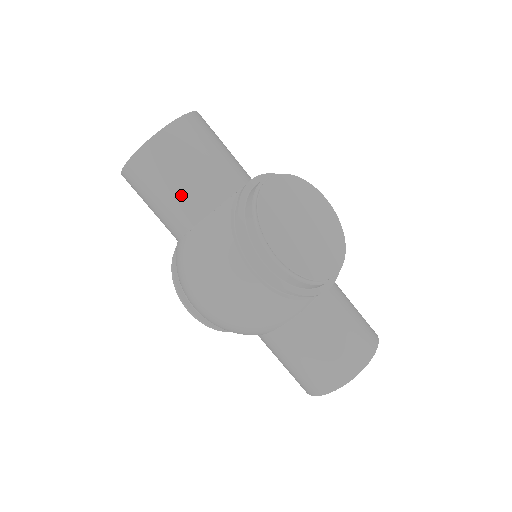
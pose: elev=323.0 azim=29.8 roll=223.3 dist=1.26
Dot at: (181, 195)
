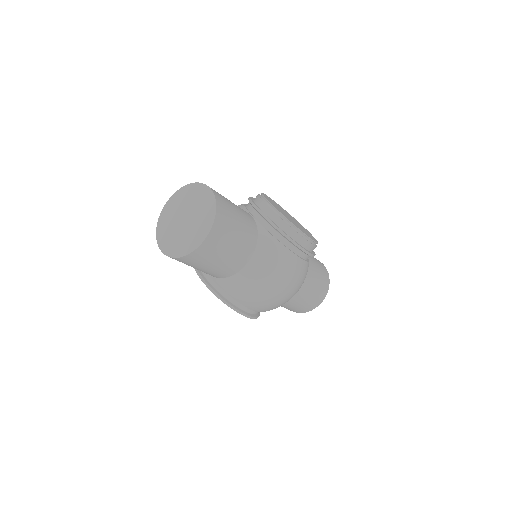
Dot at: (241, 242)
